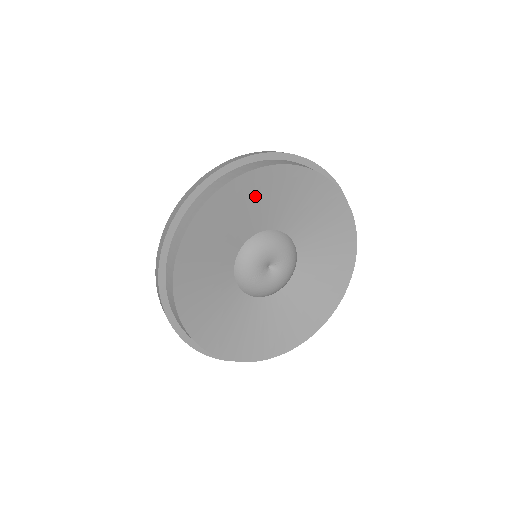
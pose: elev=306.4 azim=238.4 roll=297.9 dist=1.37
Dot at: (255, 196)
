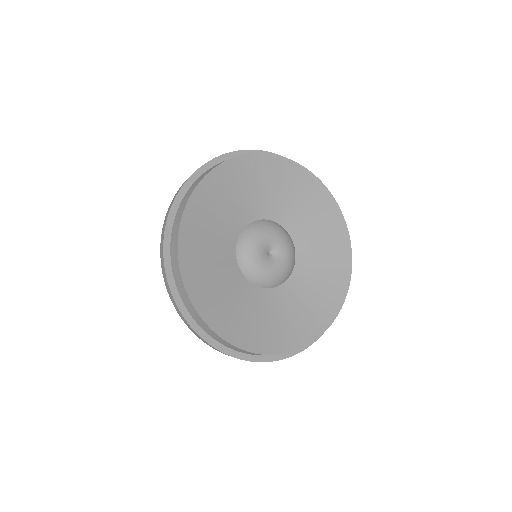
Dot at: (265, 180)
